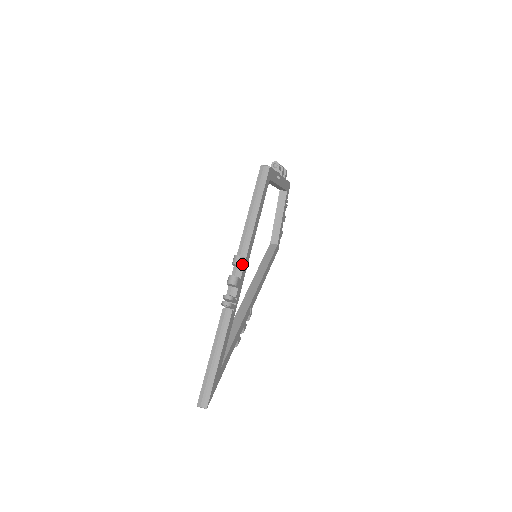
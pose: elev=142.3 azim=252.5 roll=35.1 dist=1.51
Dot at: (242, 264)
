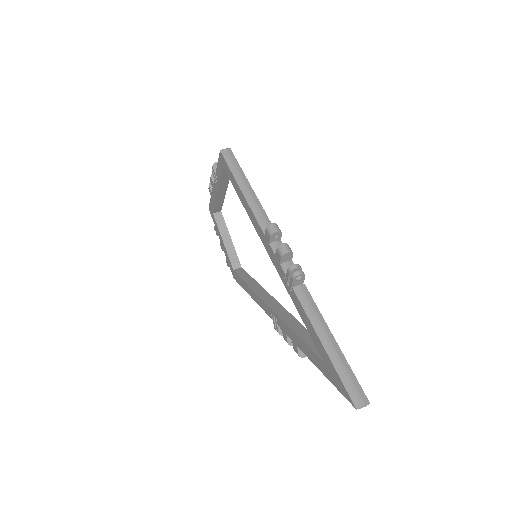
Dot at: (280, 233)
